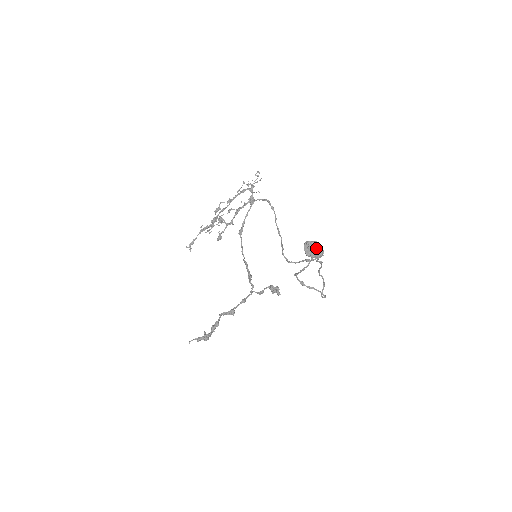
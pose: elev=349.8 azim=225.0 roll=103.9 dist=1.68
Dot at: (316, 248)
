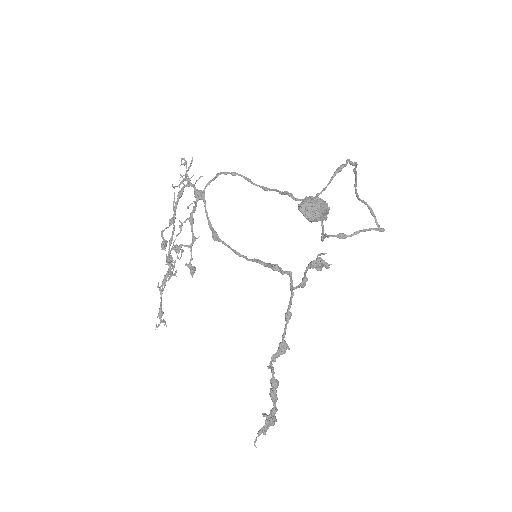
Dot at: (316, 202)
